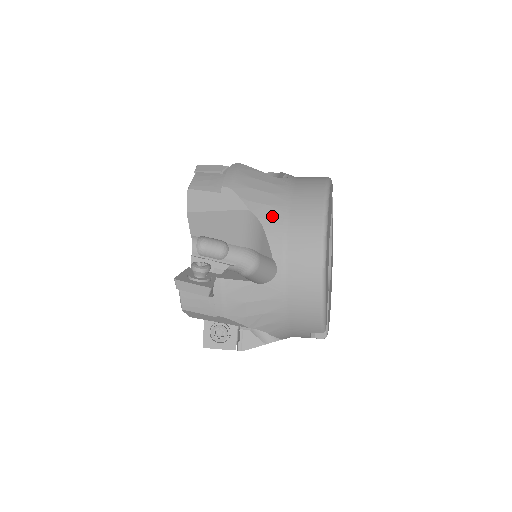
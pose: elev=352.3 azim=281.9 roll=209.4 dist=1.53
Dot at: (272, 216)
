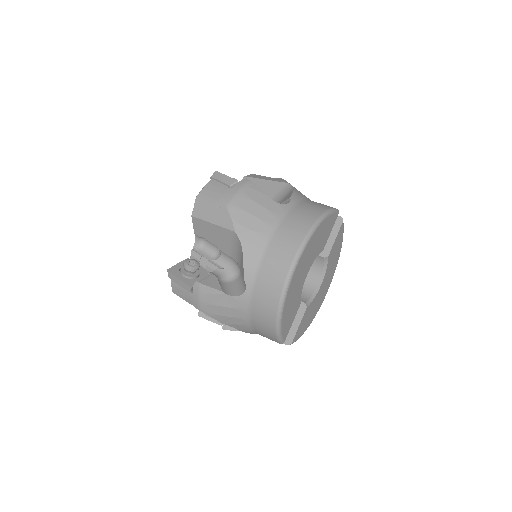
Dot at: (254, 243)
